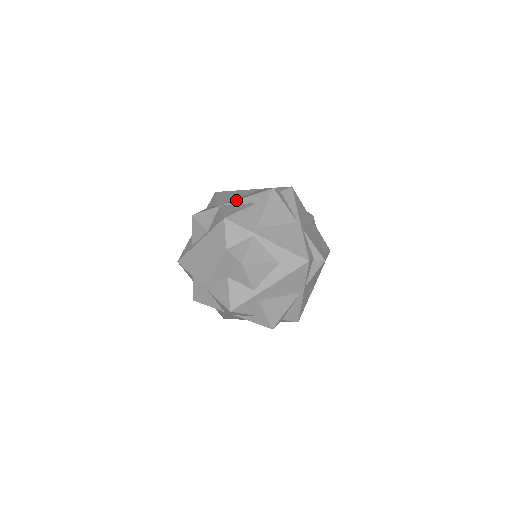
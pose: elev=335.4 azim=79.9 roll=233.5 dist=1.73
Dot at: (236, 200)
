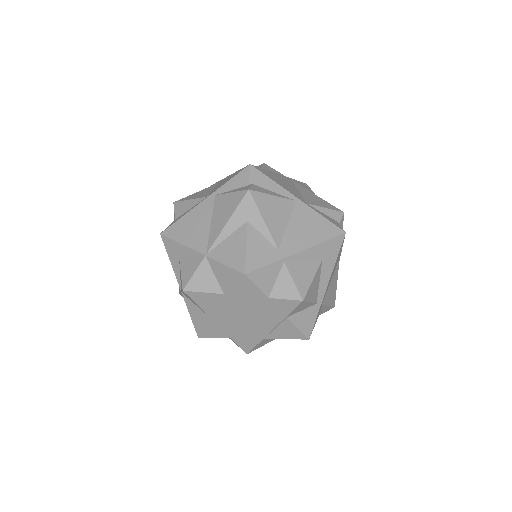
Dot at: (218, 235)
